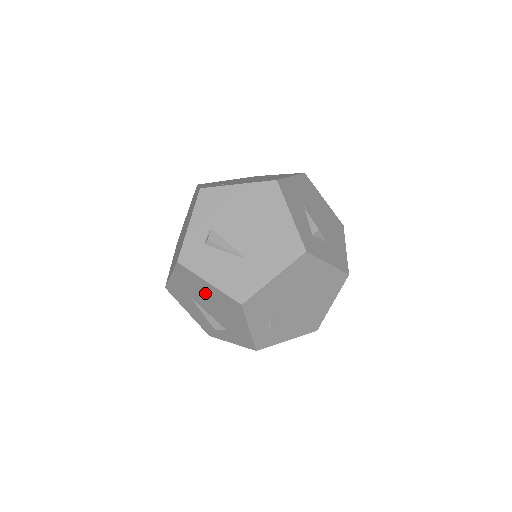
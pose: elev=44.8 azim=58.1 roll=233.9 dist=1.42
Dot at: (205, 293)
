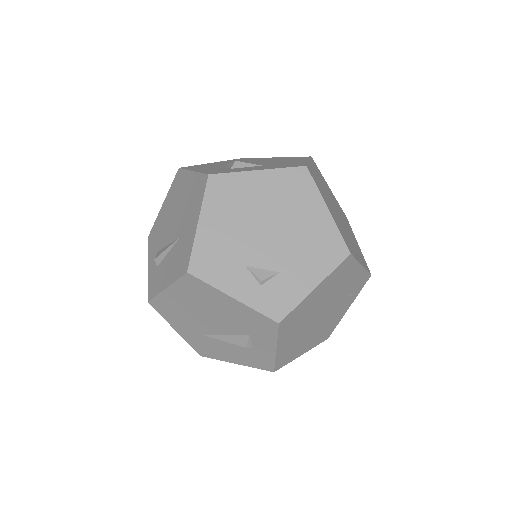
Dot at: (187, 308)
